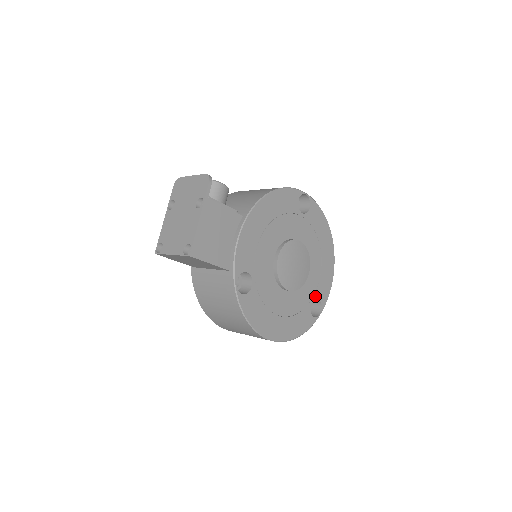
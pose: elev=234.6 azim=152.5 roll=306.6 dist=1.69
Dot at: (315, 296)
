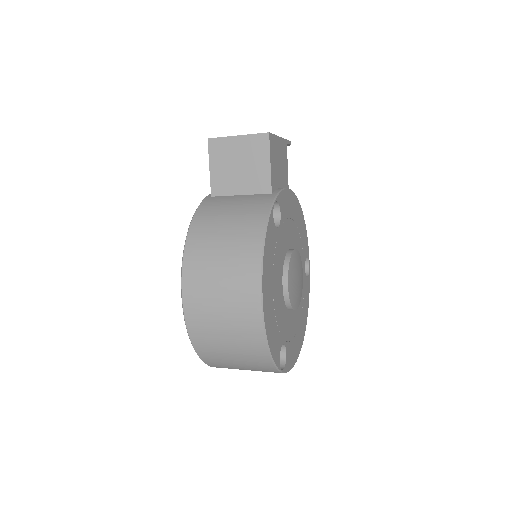
Dot at: (286, 345)
